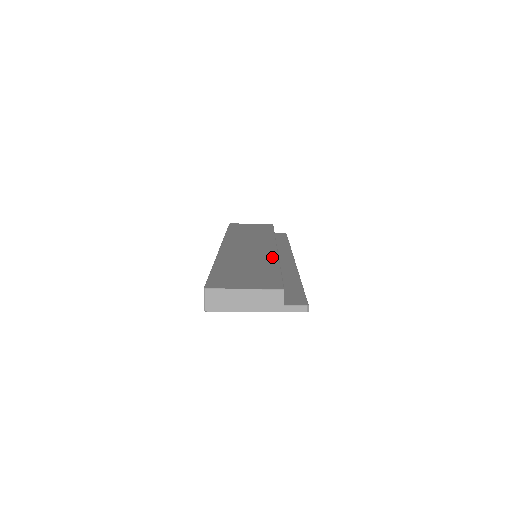
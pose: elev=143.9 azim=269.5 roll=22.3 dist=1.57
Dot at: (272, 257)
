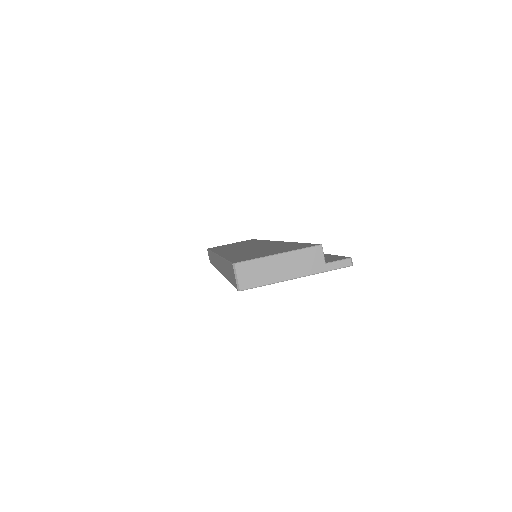
Dot at: (280, 243)
